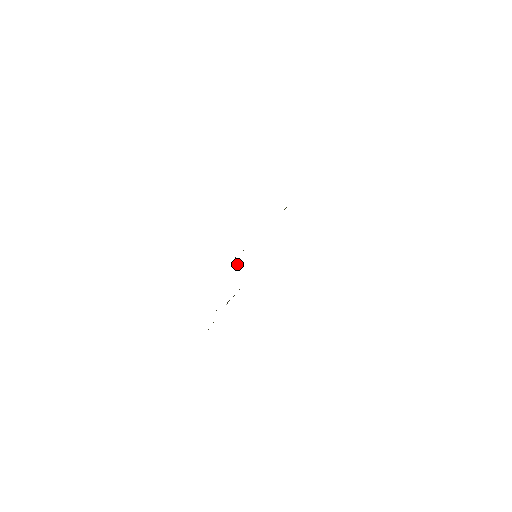
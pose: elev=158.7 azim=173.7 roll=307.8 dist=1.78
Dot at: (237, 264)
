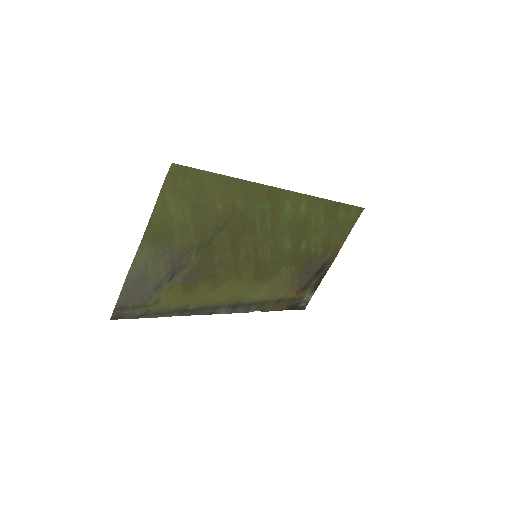
Dot at: (278, 296)
